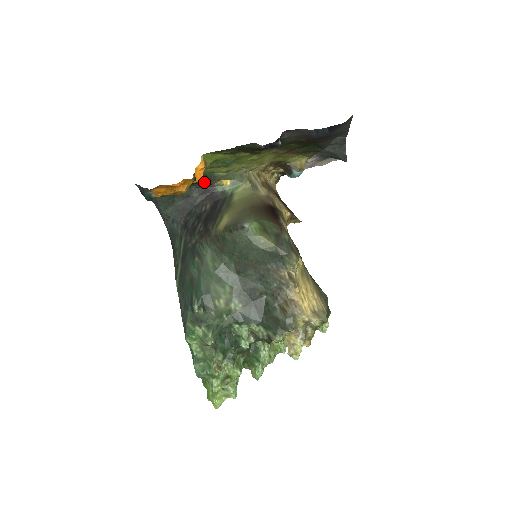
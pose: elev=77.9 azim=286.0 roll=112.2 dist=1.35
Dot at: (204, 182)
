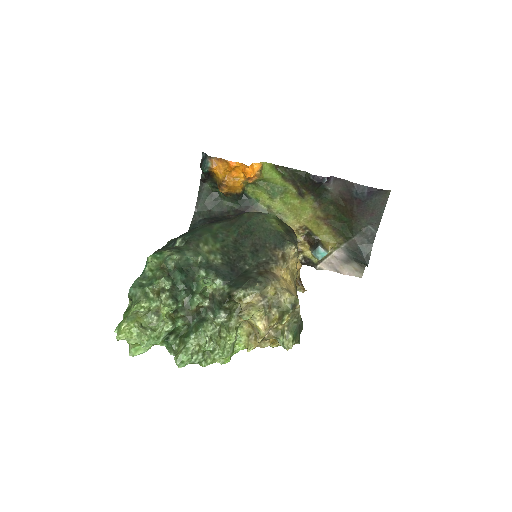
Dot at: (245, 206)
